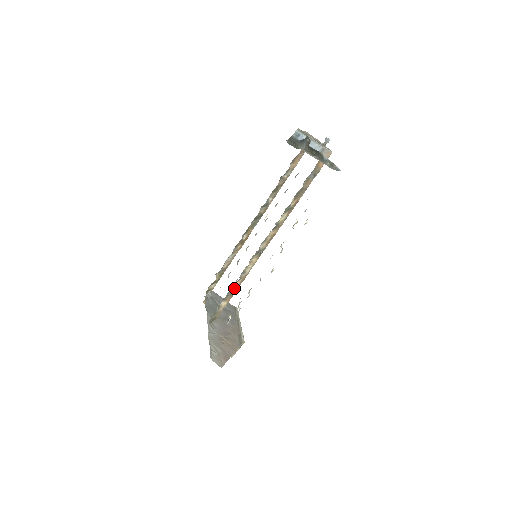
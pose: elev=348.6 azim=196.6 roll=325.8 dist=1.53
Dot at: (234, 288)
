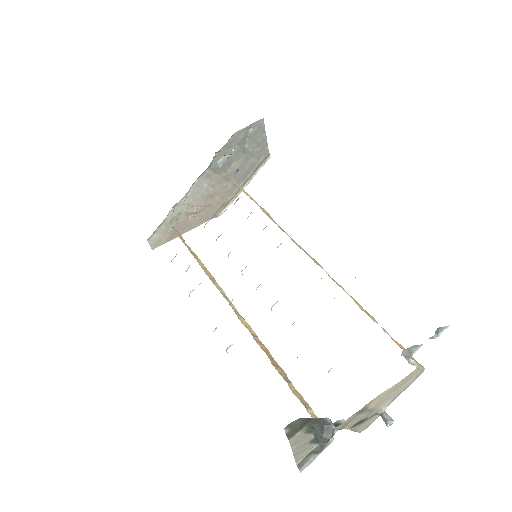
Dot at: occluded
